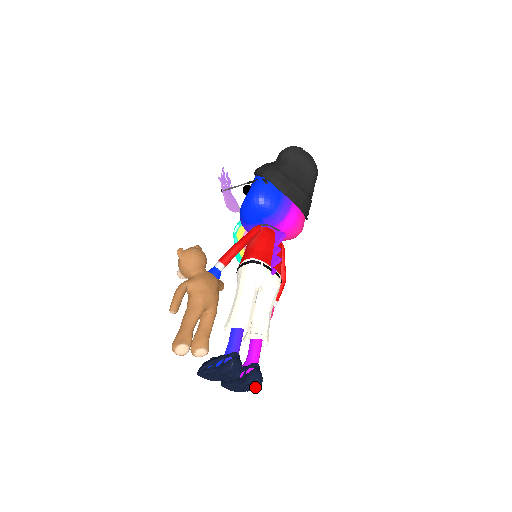
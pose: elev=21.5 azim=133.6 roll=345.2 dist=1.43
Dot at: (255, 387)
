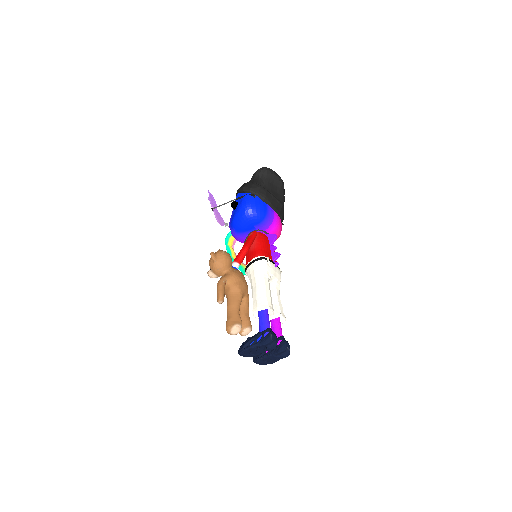
Dot at: (286, 355)
